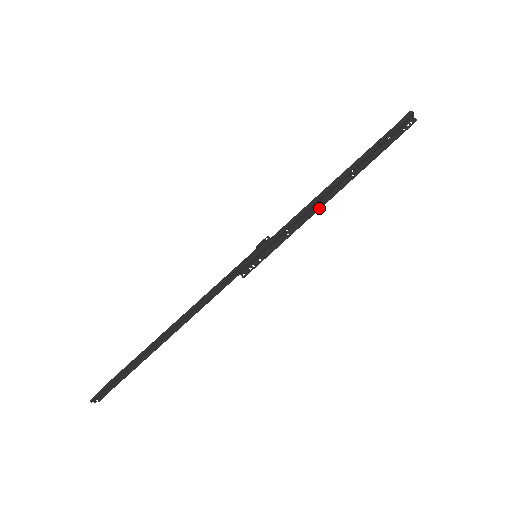
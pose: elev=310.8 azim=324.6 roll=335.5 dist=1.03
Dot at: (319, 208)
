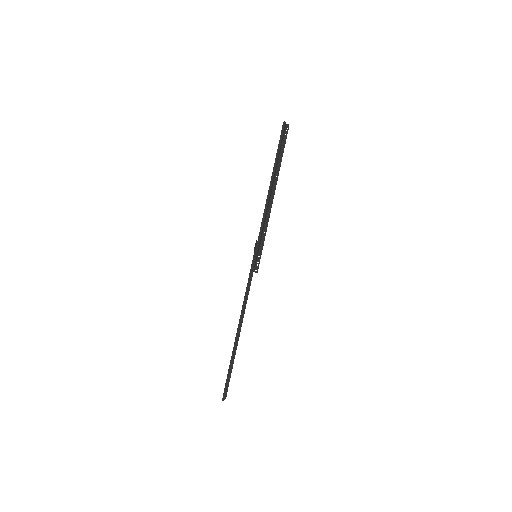
Dot at: (271, 207)
